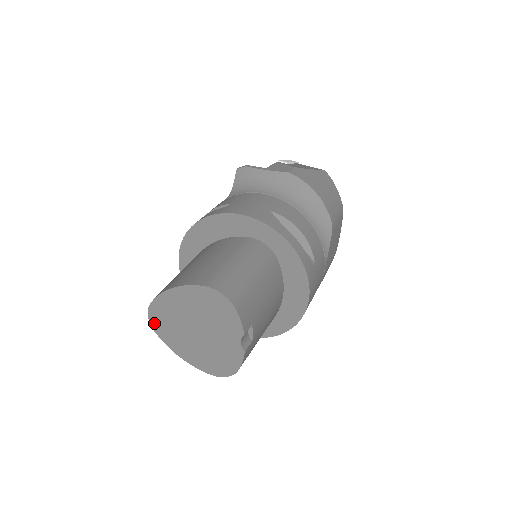
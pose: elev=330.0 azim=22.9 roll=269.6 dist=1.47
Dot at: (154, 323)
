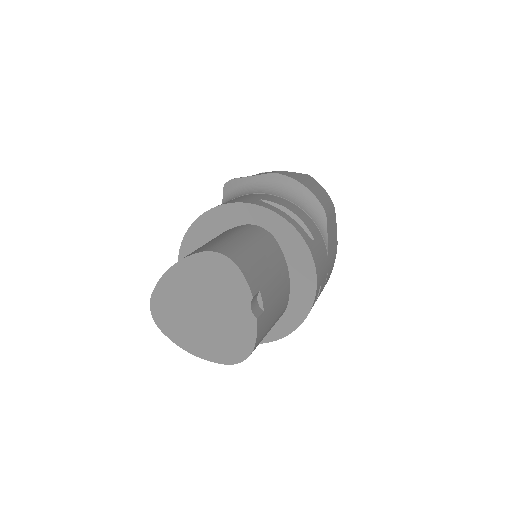
Dot at: (158, 319)
